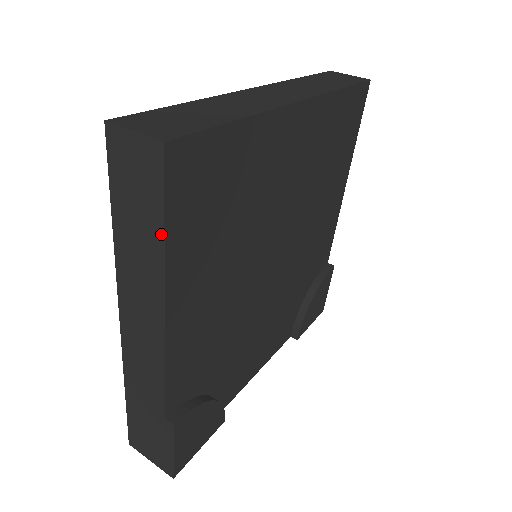
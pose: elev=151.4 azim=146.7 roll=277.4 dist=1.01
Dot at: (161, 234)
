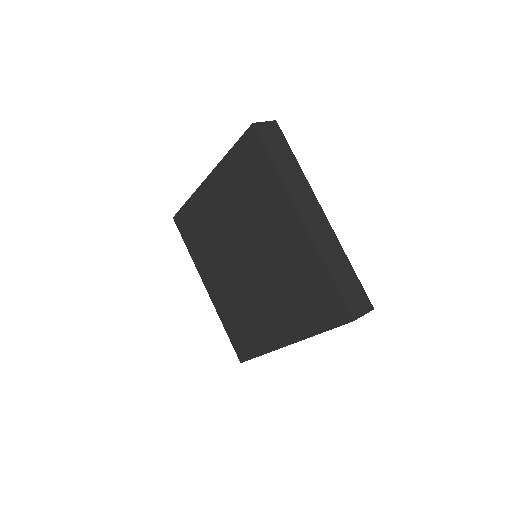
Dot at: occluded
